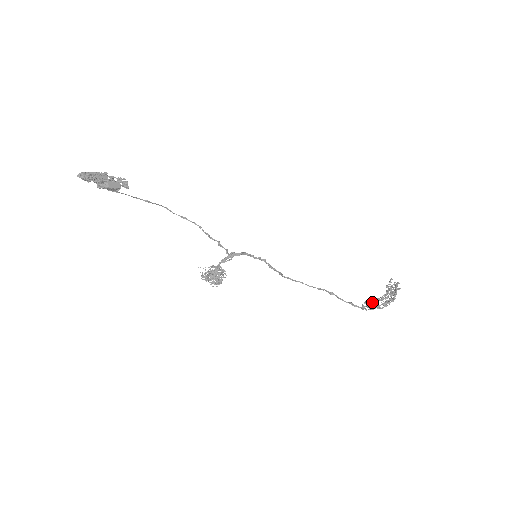
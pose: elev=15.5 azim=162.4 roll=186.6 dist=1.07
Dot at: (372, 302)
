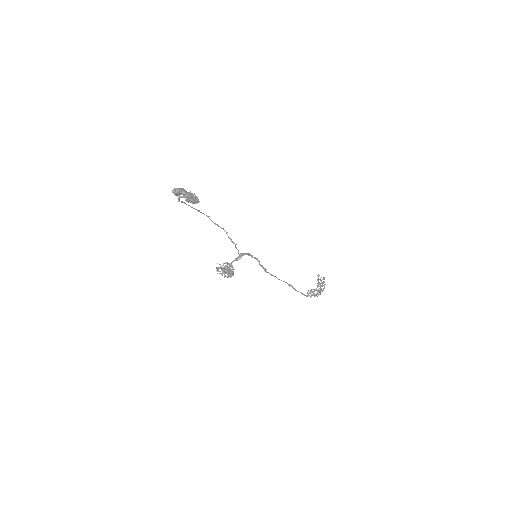
Dot at: (313, 291)
